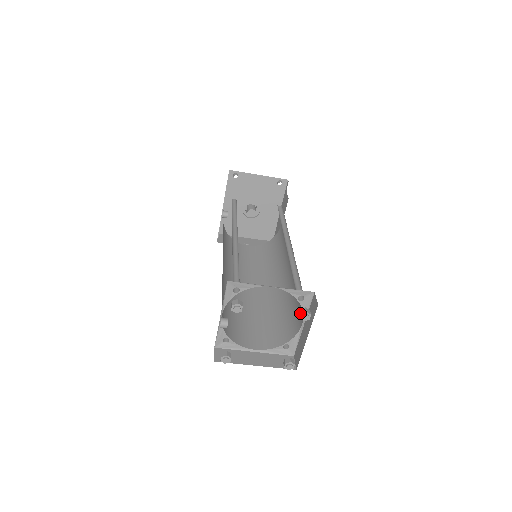
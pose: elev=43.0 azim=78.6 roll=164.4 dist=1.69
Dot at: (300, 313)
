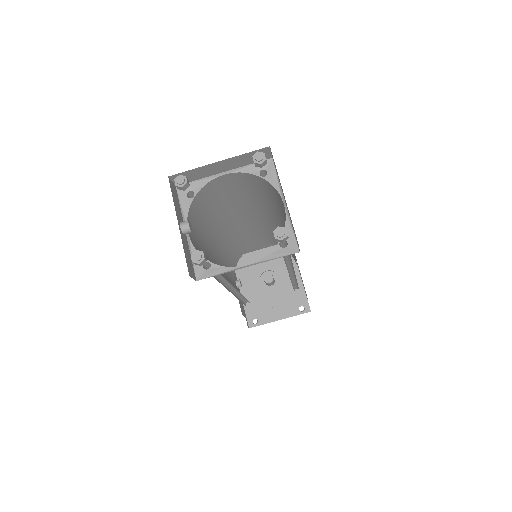
Dot at: occluded
